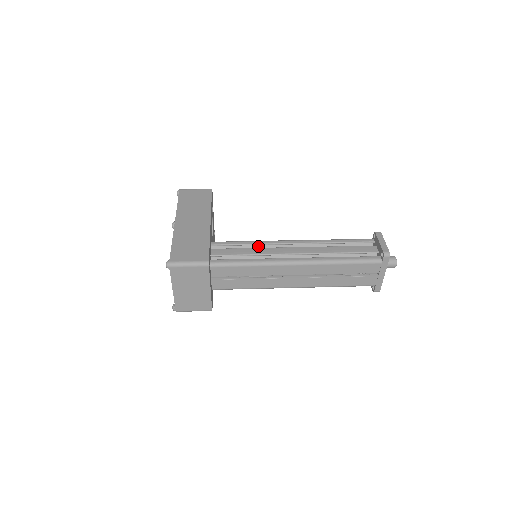
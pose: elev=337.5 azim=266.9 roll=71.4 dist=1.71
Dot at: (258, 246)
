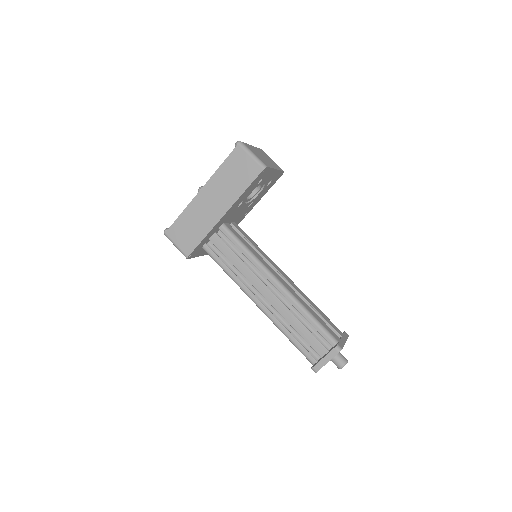
Dot at: (252, 259)
